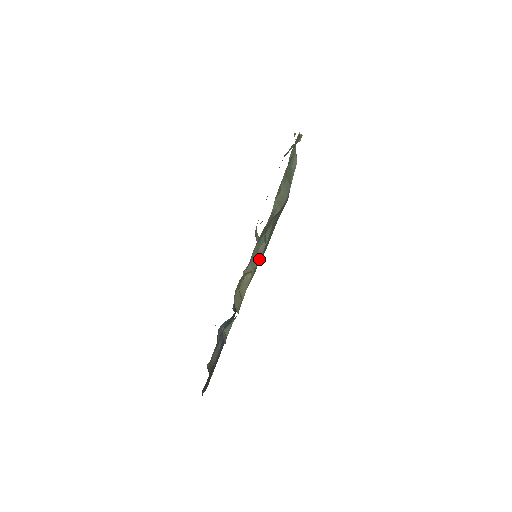
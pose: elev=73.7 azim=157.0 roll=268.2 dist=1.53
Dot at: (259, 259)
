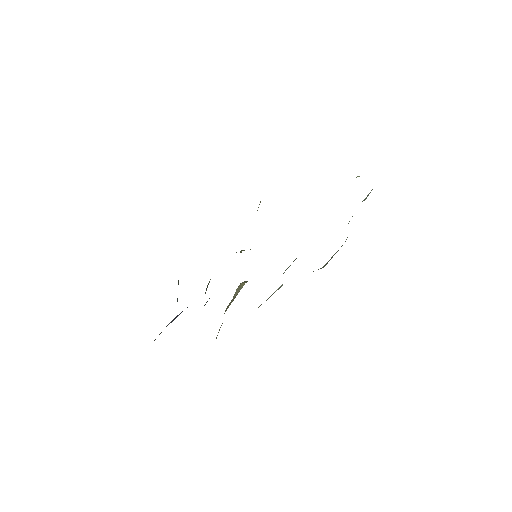
Dot at: occluded
